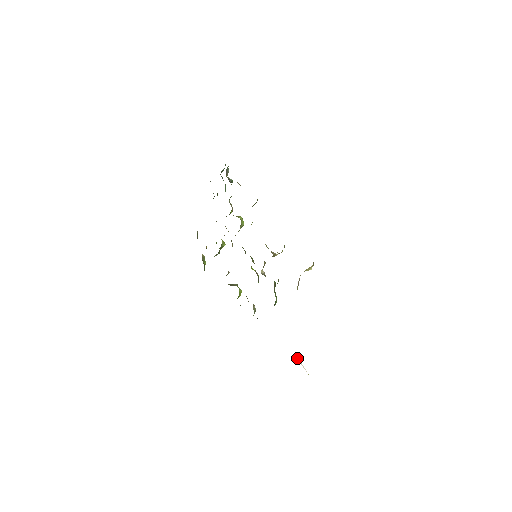
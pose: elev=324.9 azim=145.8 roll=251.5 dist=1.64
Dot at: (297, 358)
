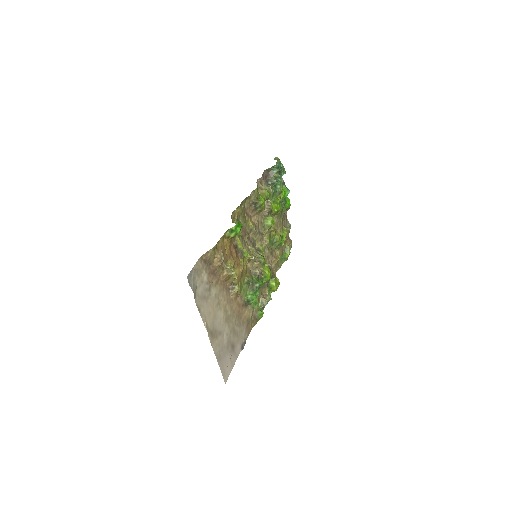
Dot at: (232, 354)
